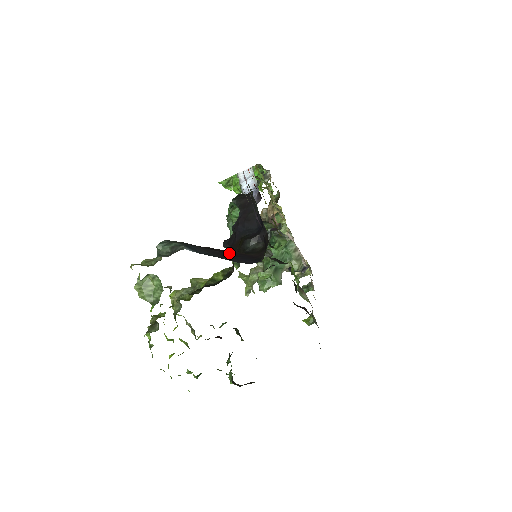
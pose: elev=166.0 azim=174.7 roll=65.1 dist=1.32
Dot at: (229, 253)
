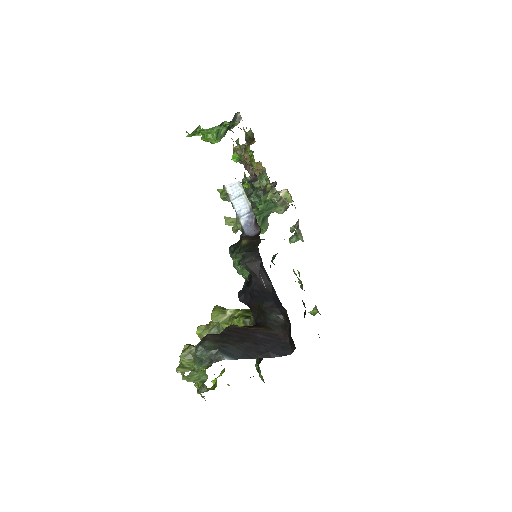
Dot at: (257, 339)
